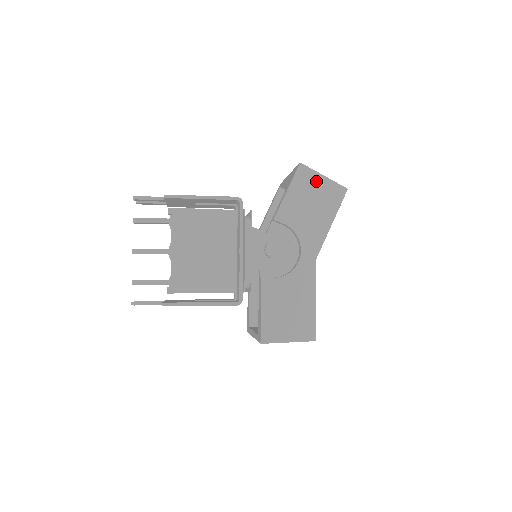
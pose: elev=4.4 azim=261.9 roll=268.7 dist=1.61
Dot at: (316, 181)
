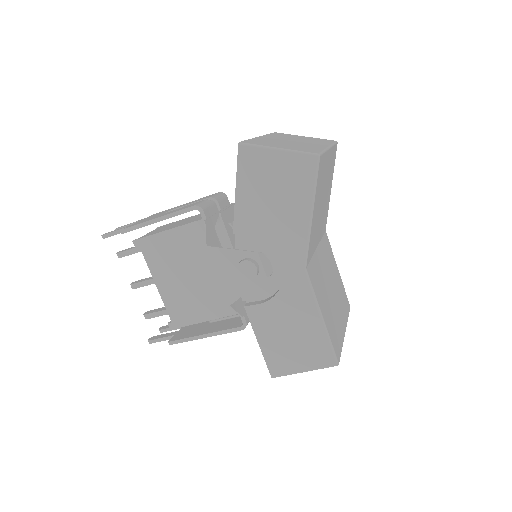
Dot at: (269, 161)
